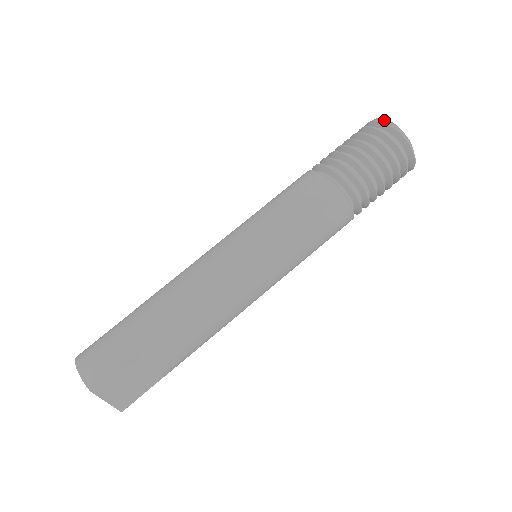
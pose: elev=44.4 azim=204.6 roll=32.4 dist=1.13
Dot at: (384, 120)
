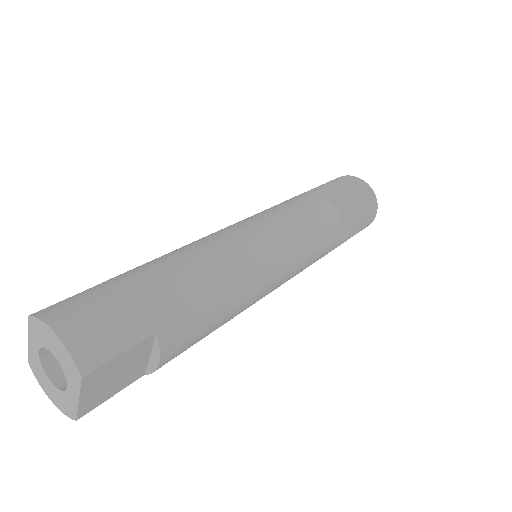
Dot at: occluded
